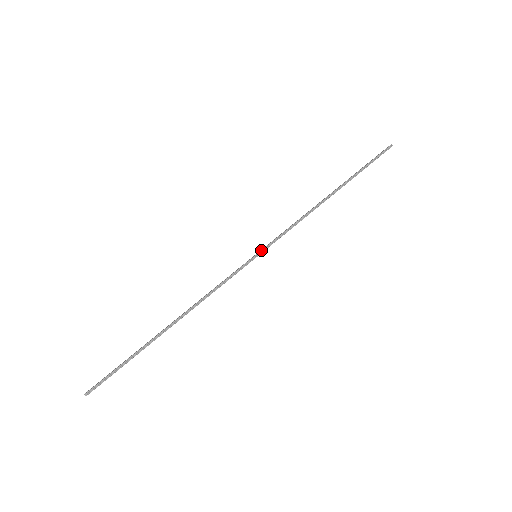
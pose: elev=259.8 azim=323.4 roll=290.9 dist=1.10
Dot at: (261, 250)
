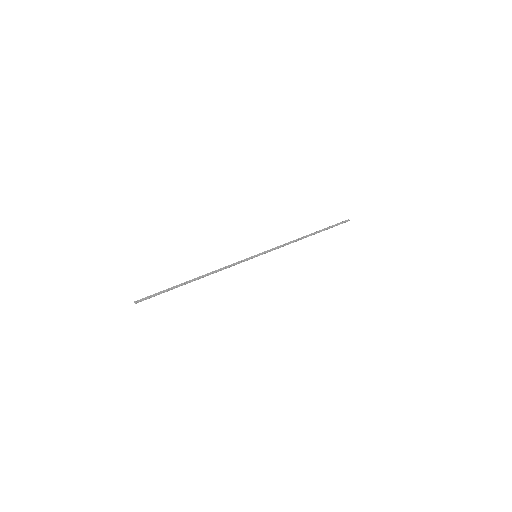
Dot at: occluded
